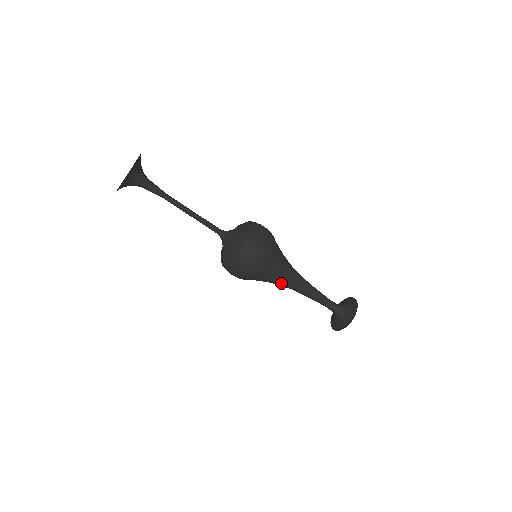
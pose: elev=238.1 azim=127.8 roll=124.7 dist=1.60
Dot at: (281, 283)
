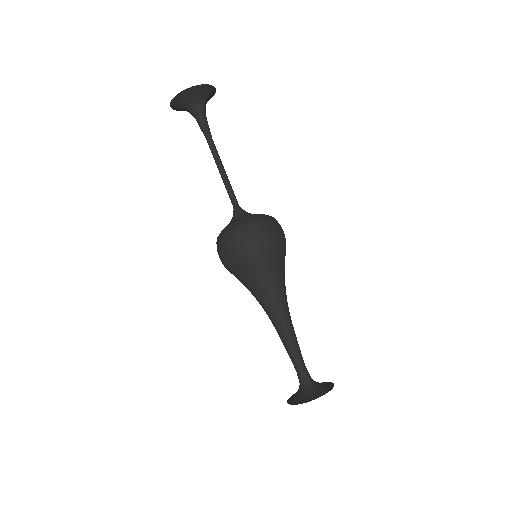
Dot at: (259, 301)
